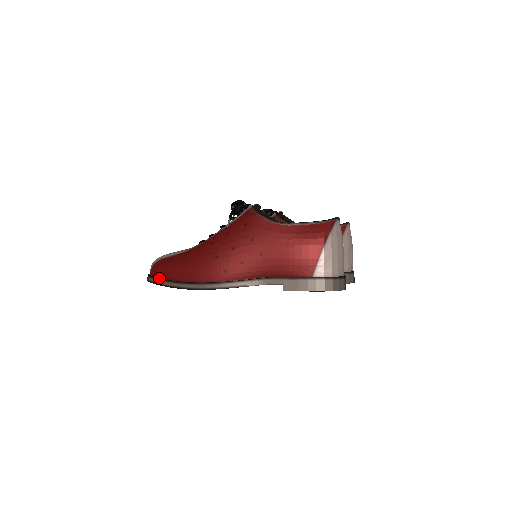
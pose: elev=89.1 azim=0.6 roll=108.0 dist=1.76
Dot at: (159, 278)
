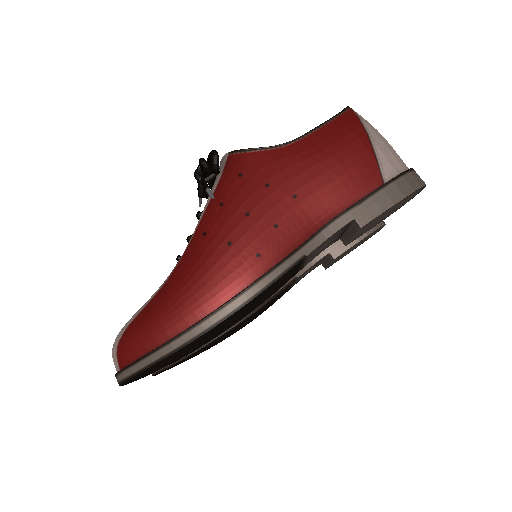
Dot at: (145, 354)
